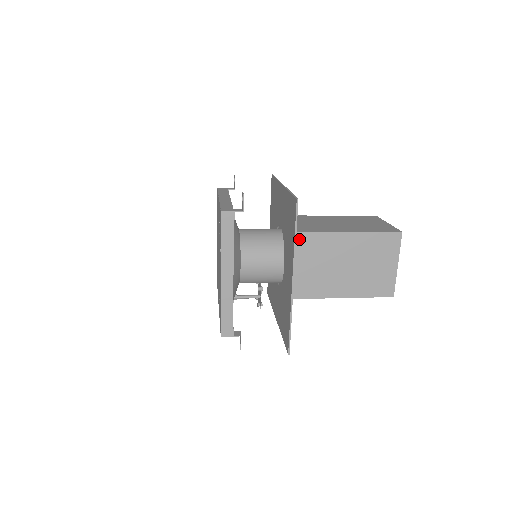
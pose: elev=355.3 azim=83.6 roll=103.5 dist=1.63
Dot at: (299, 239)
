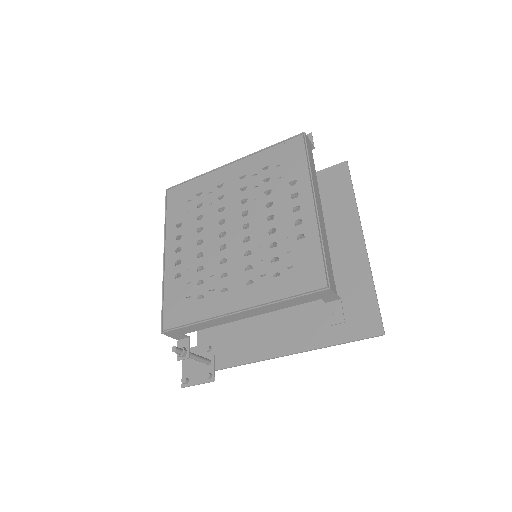
Dot at: occluded
